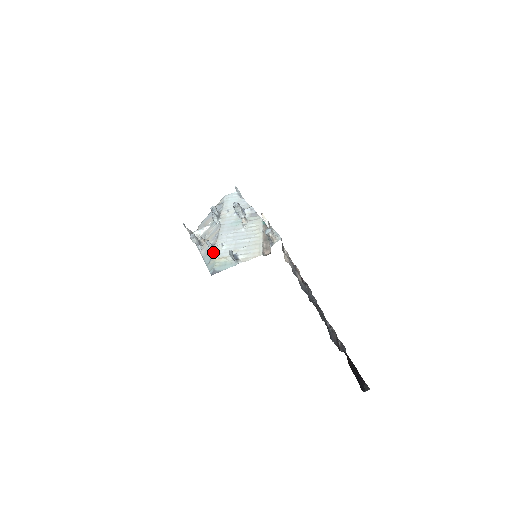
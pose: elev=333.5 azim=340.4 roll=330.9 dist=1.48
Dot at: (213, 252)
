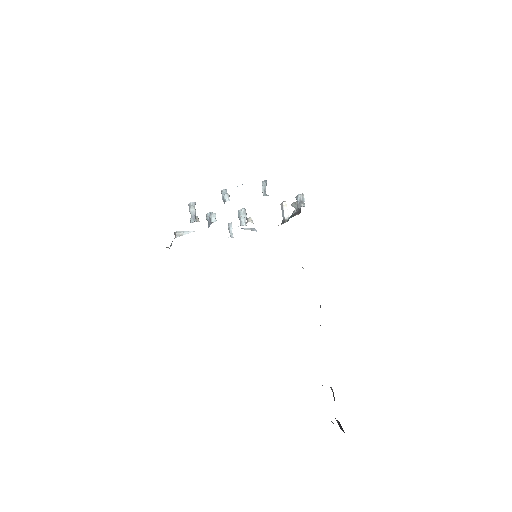
Dot at: (228, 200)
